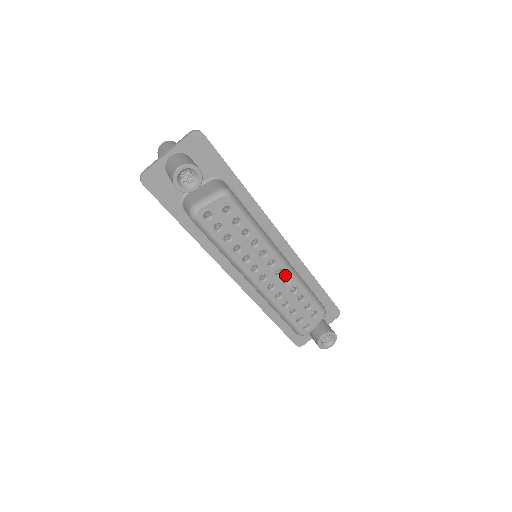
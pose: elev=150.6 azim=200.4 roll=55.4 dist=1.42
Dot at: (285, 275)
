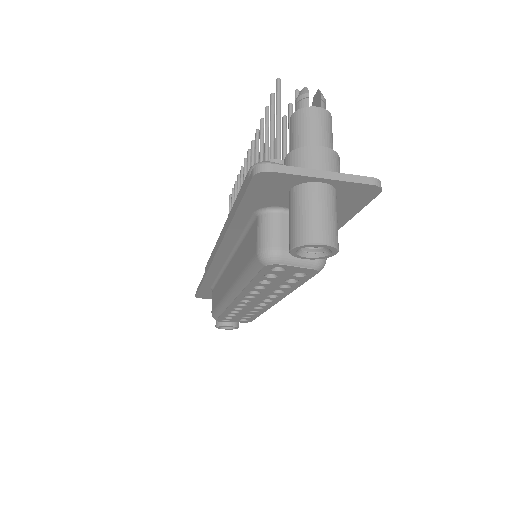
Dot at: (264, 306)
